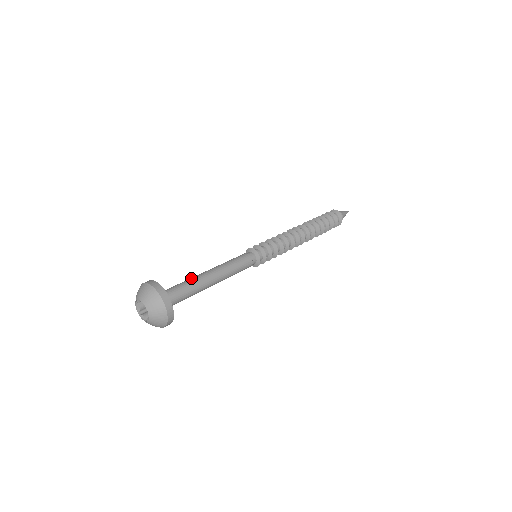
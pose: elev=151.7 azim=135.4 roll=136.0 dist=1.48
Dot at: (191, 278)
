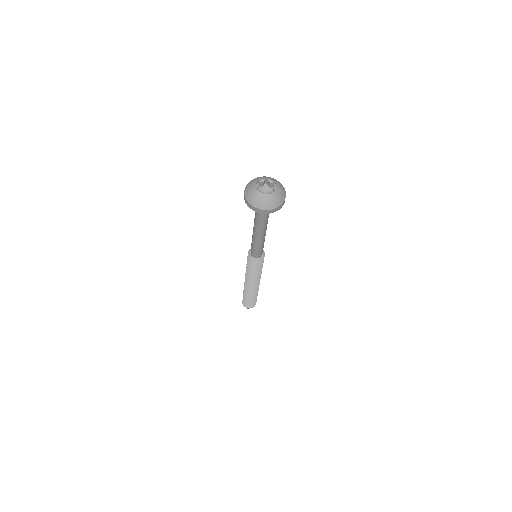
Dot at: occluded
